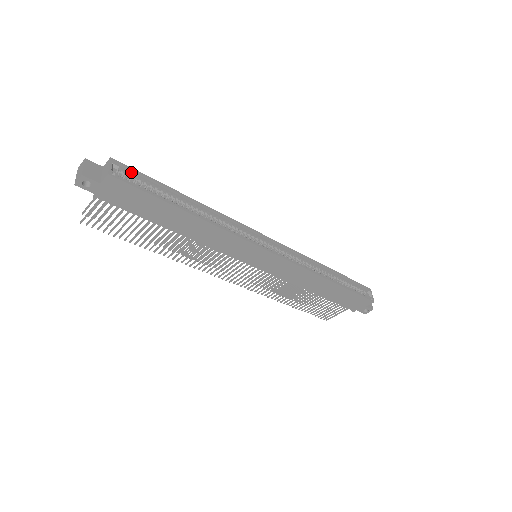
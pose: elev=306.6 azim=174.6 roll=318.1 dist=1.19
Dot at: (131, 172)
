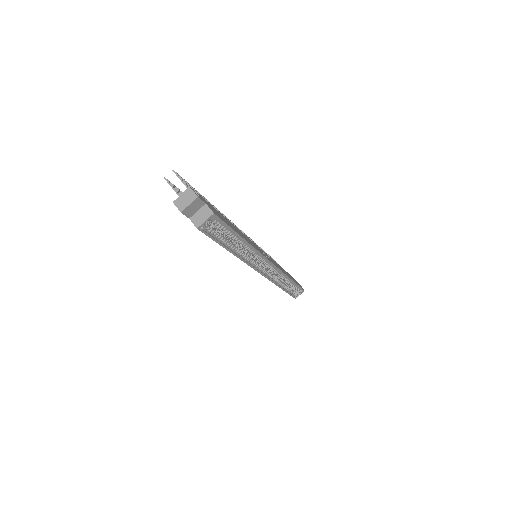
Dot at: (219, 221)
